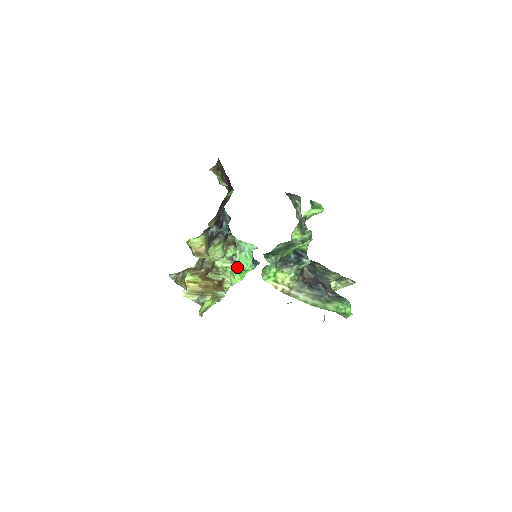
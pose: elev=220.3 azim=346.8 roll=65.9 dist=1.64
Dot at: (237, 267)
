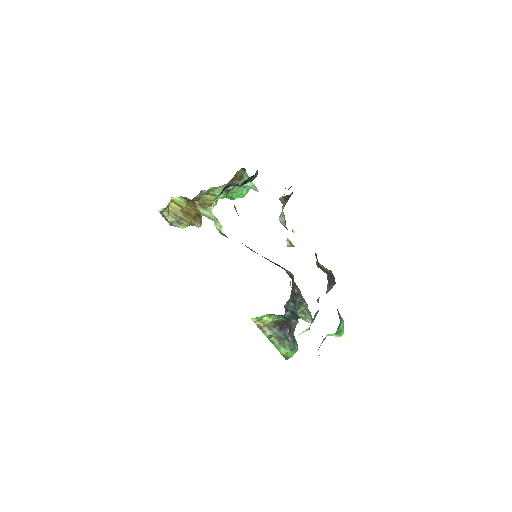
Dot at: occluded
